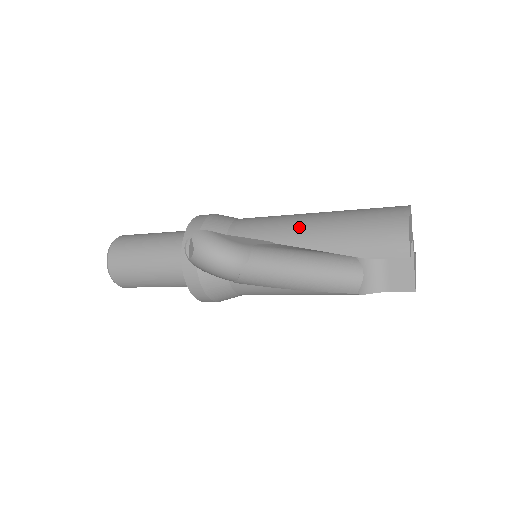
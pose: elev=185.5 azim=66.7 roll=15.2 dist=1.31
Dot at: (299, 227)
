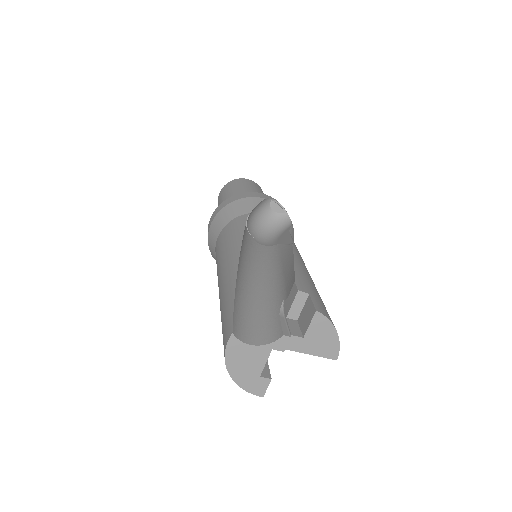
Dot at: occluded
